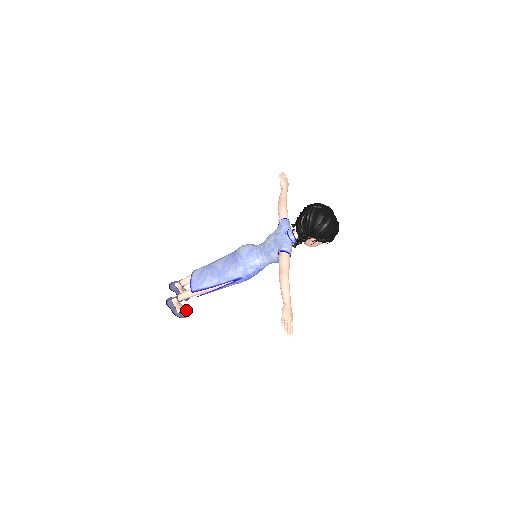
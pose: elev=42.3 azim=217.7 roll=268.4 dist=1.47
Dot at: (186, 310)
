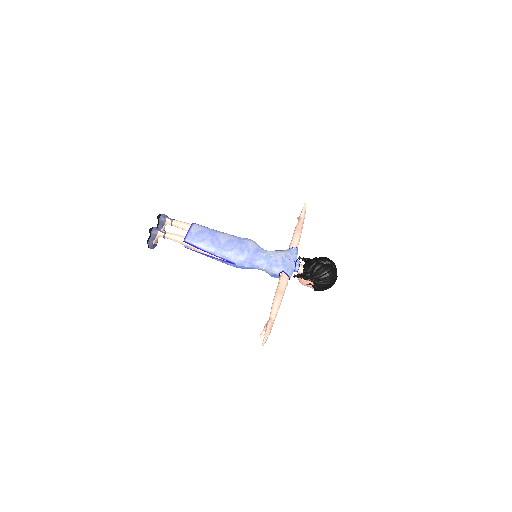
Dot at: occluded
